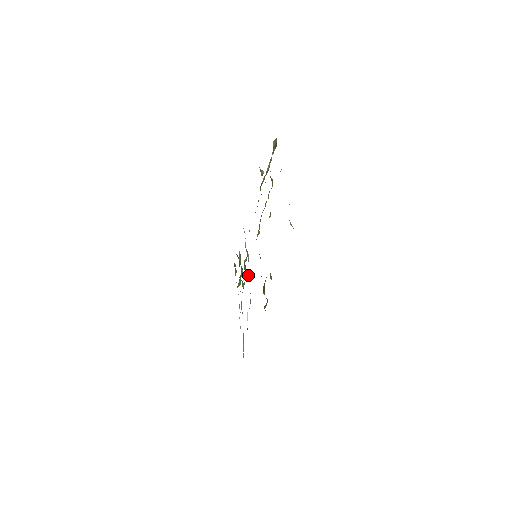
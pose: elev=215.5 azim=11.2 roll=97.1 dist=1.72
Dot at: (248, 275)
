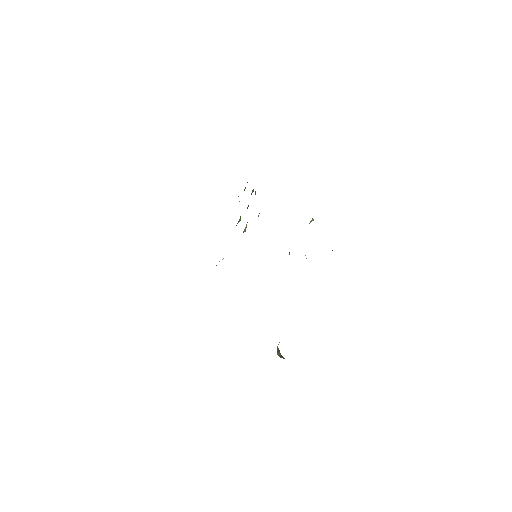
Dot at: occluded
